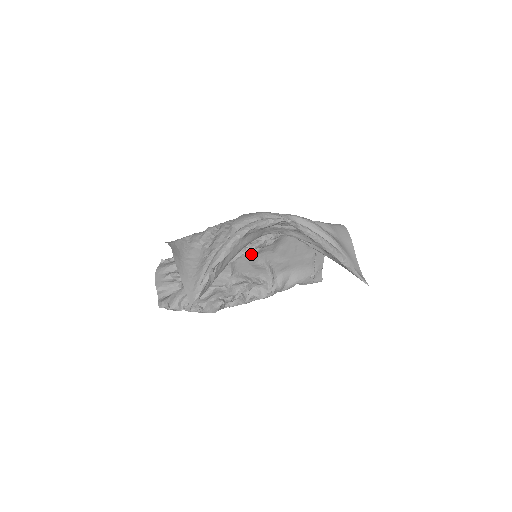
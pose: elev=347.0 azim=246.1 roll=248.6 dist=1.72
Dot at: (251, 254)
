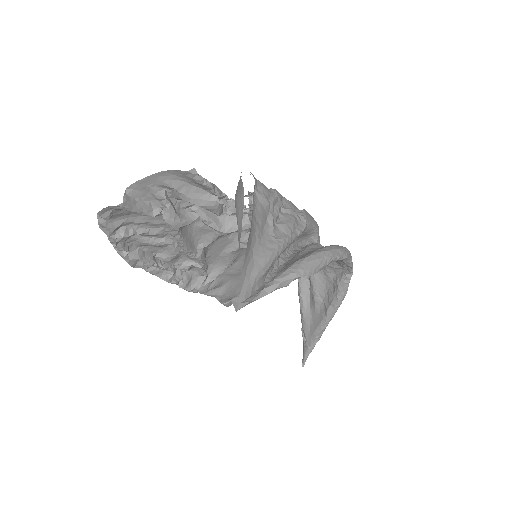
Dot at: (243, 244)
